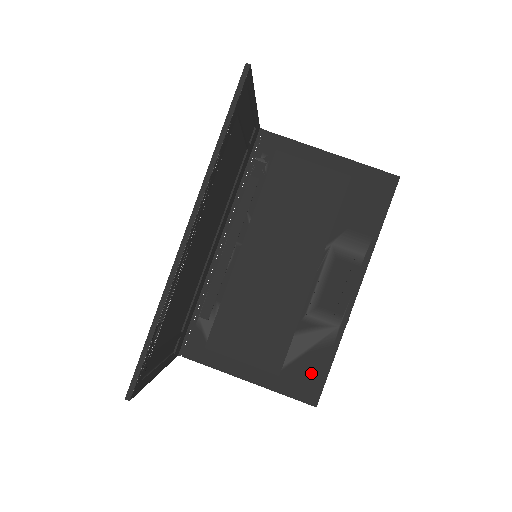
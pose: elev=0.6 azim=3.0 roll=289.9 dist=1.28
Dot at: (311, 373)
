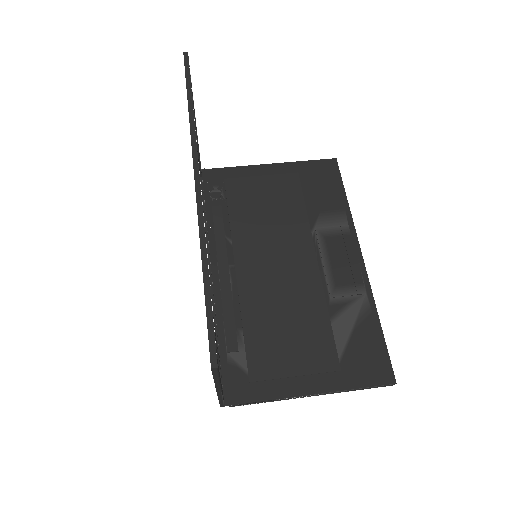
Dot at: (369, 351)
